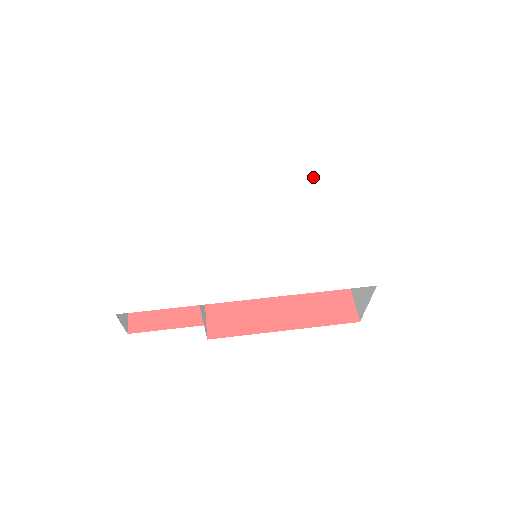
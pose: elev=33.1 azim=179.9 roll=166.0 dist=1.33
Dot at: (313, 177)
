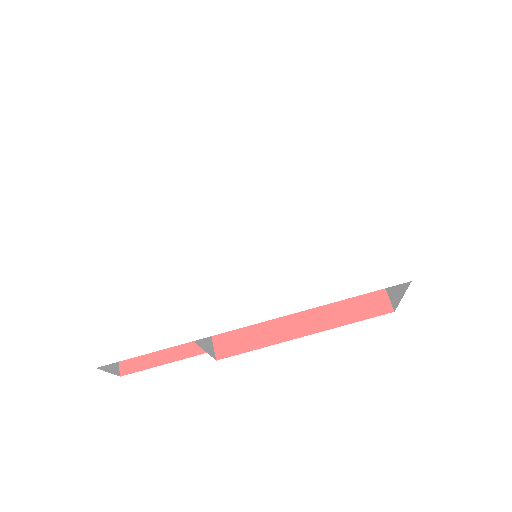
Dot at: (312, 142)
